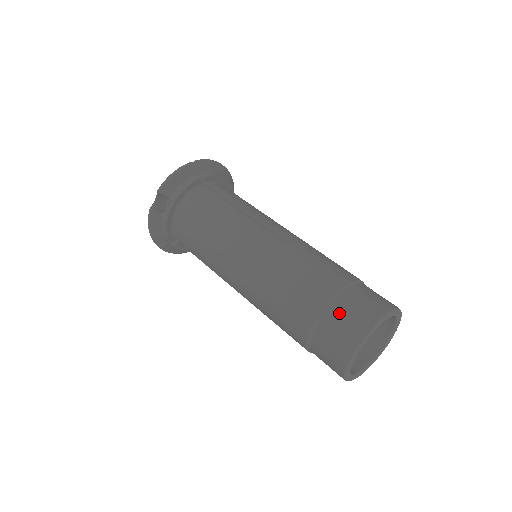
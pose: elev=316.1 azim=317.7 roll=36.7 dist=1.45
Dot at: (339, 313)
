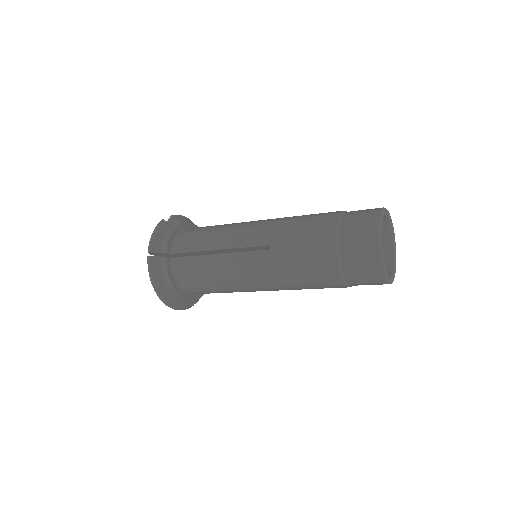
Dot at: occluded
